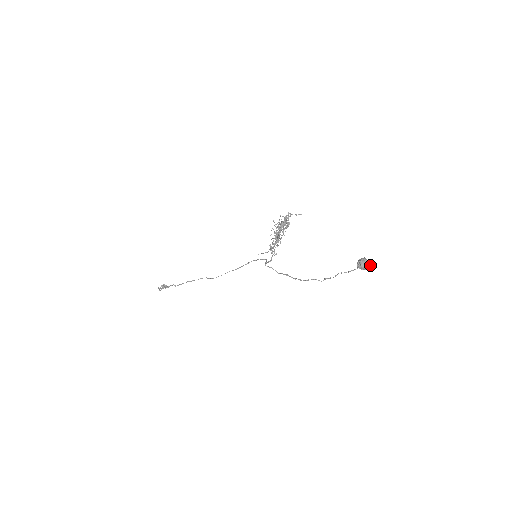
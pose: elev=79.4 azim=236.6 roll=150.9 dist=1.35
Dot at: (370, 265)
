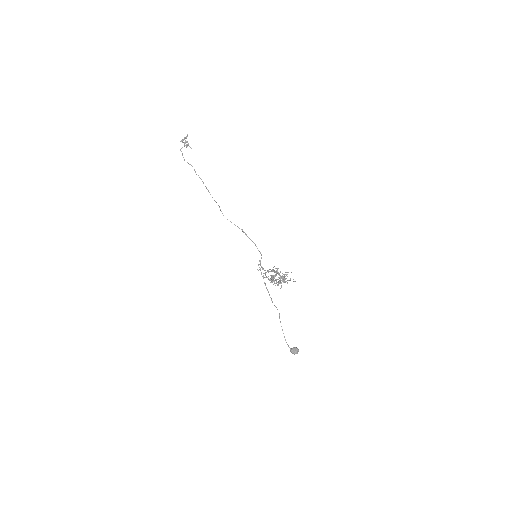
Dot at: (297, 353)
